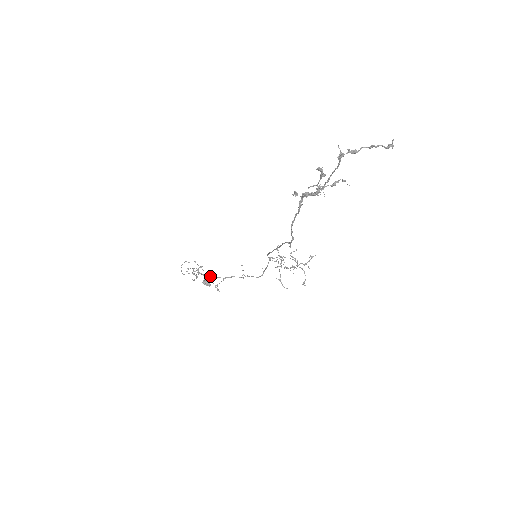
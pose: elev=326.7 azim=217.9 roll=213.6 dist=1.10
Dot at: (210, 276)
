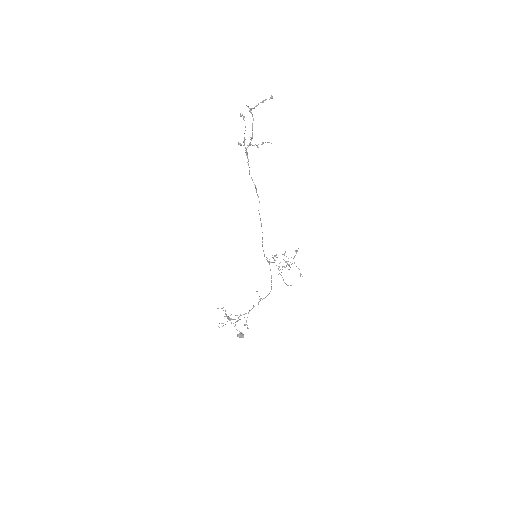
Dot at: occluded
